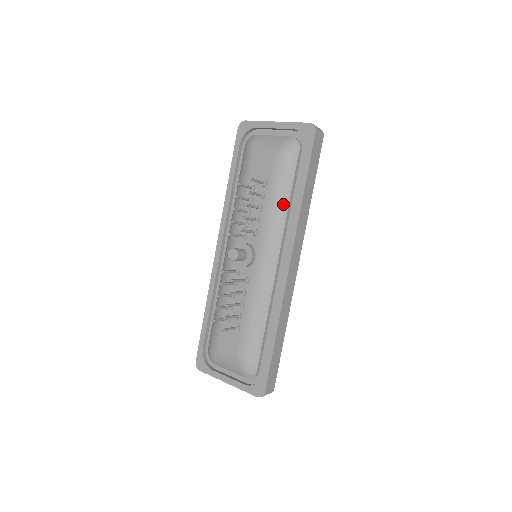
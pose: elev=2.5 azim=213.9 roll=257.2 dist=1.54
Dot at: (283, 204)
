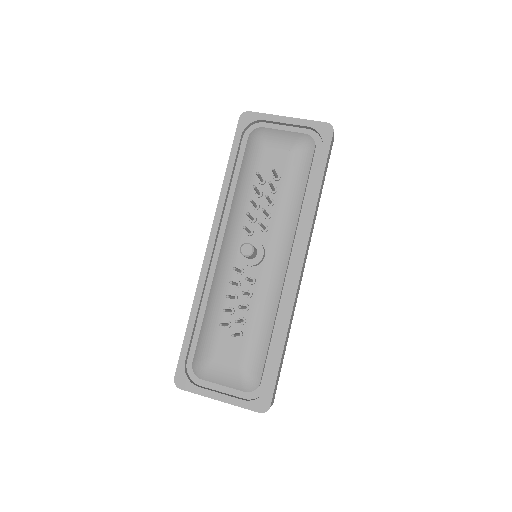
Dot at: (297, 201)
